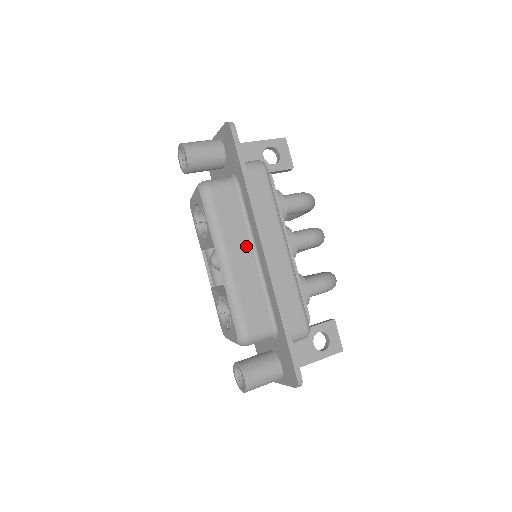
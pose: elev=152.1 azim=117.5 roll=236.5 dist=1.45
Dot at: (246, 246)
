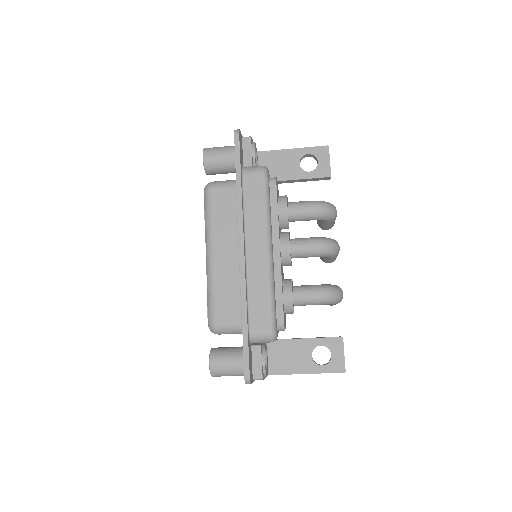
Dot at: (232, 244)
